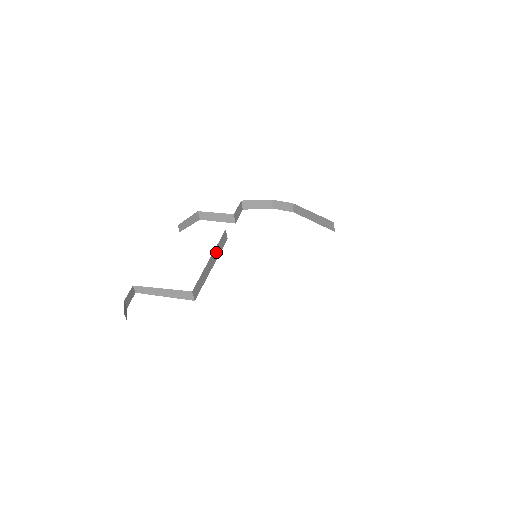
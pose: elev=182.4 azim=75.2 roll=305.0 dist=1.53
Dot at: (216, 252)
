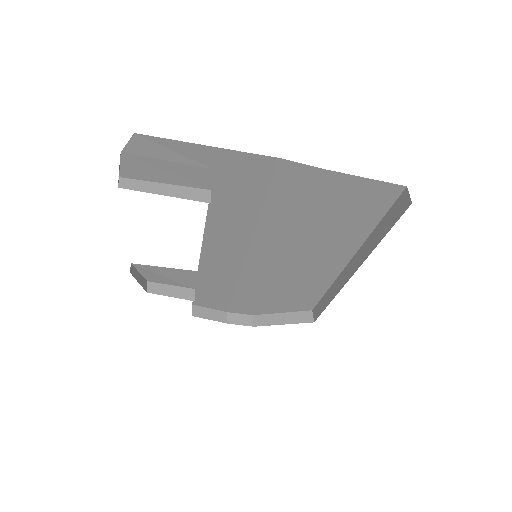
Dot at: occluded
